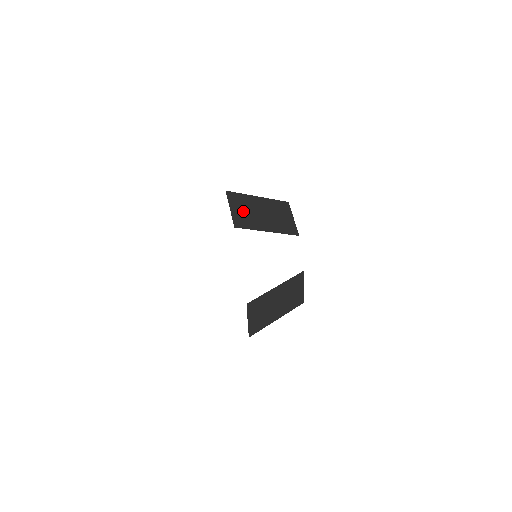
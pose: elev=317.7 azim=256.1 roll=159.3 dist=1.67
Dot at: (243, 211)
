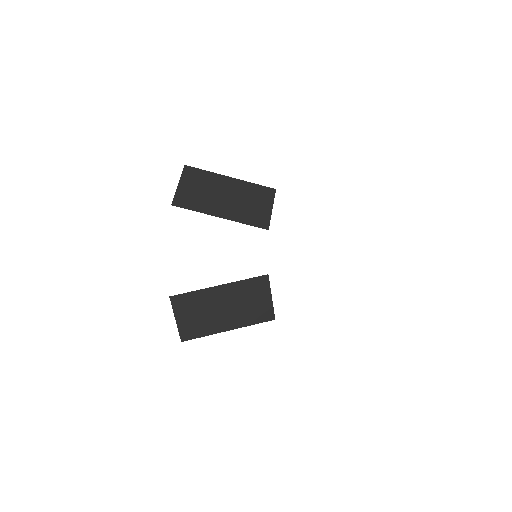
Dot at: occluded
